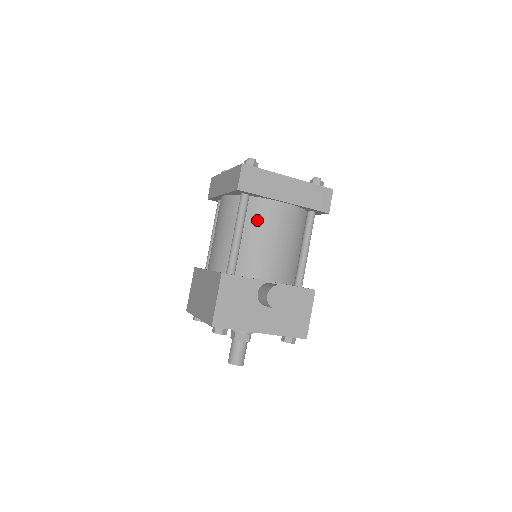
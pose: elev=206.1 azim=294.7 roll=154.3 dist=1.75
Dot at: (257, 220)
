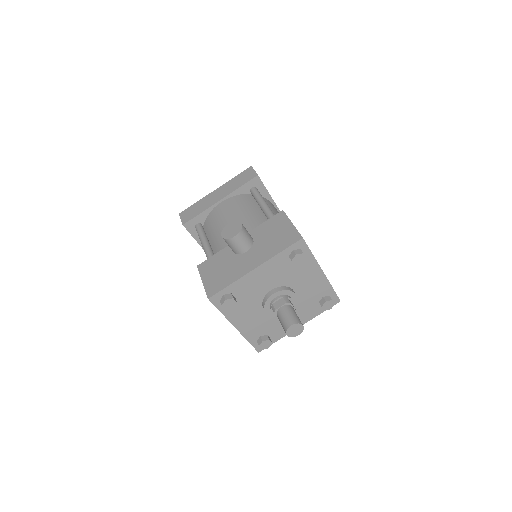
Dot at: (212, 226)
